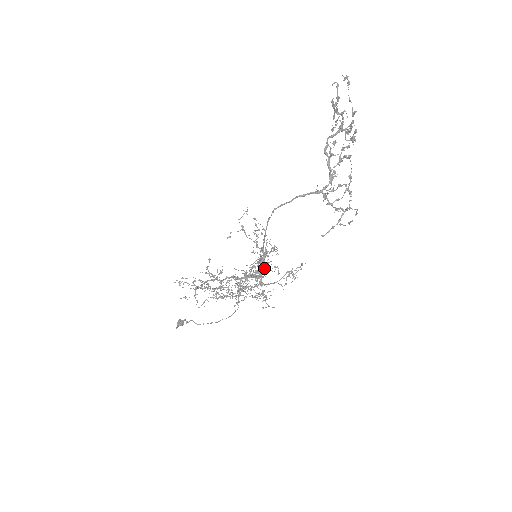
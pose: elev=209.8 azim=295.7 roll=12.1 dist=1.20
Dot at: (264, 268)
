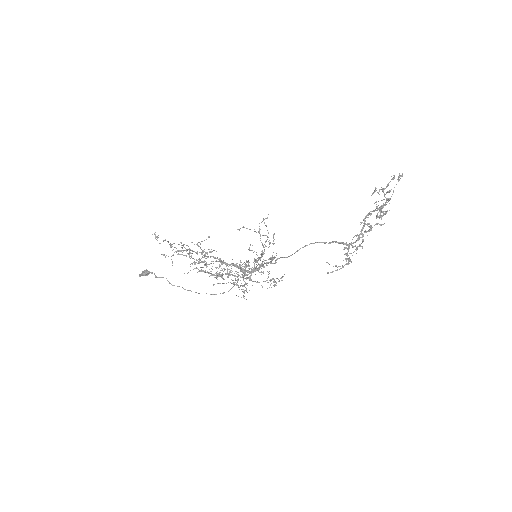
Dot at: occluded
